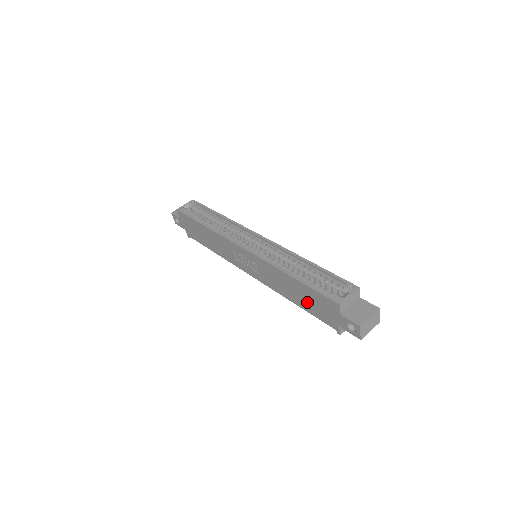
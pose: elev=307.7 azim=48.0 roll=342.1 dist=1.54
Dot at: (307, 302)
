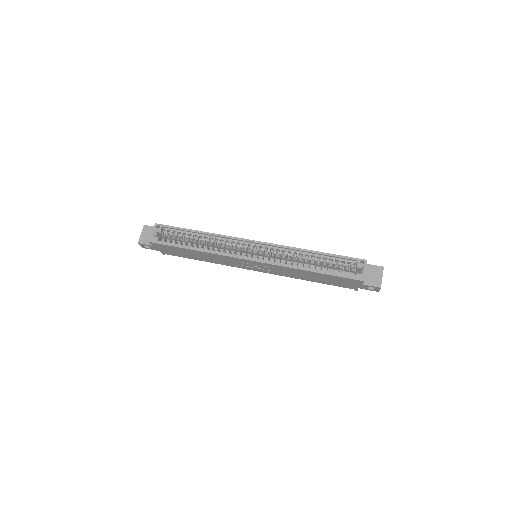
Dot at: (326, 281)
